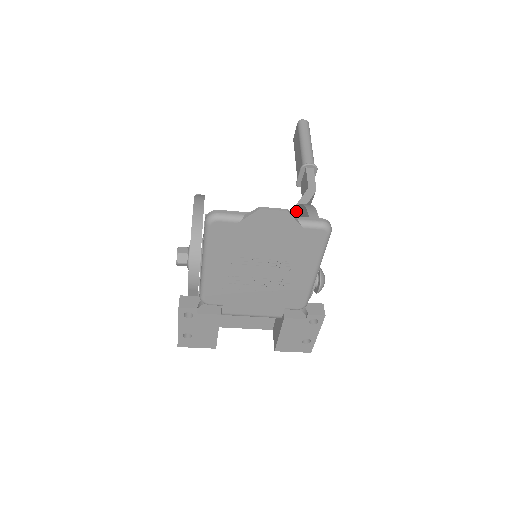
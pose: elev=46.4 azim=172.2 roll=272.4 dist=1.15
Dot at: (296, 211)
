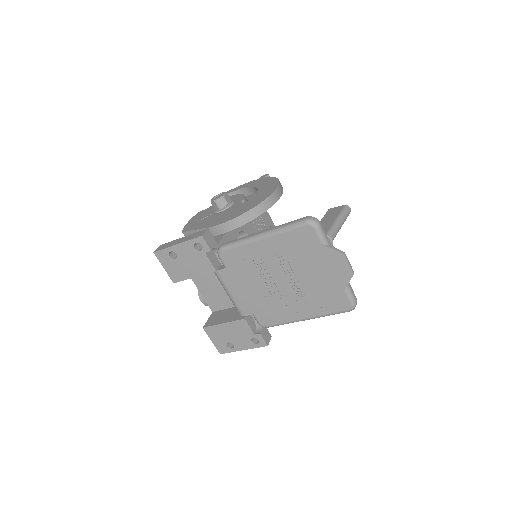
Dot at: occluded
